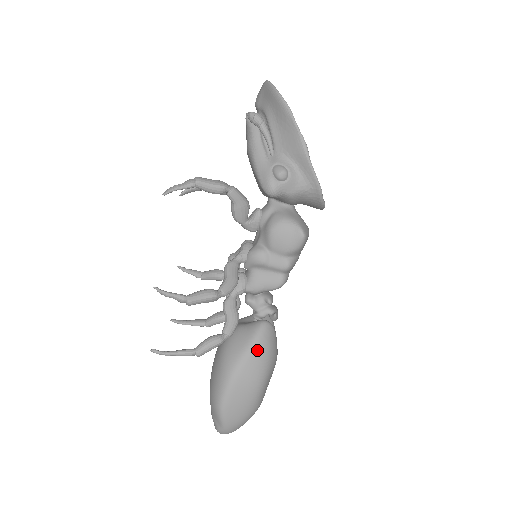
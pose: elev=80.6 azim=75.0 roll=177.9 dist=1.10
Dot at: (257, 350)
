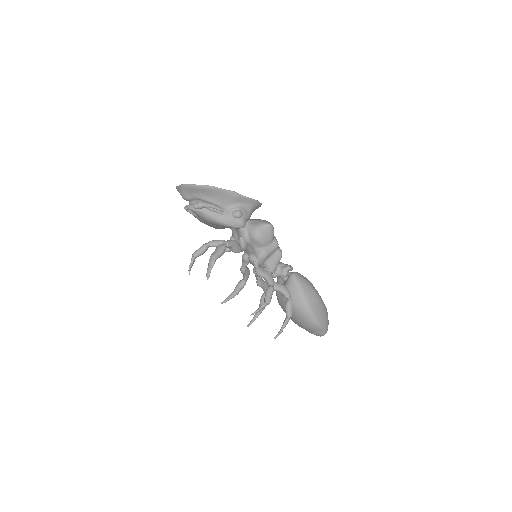
Dot at: (304, 287)
